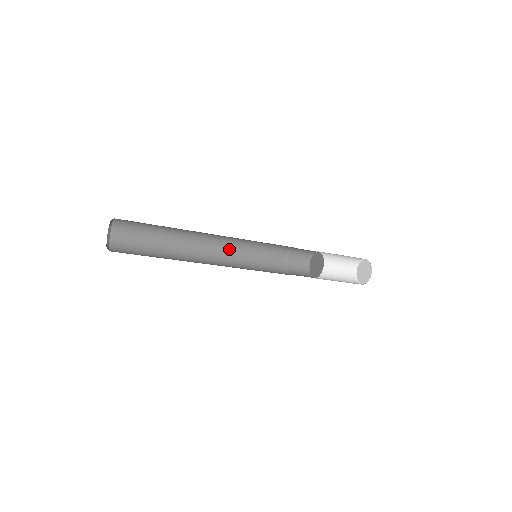
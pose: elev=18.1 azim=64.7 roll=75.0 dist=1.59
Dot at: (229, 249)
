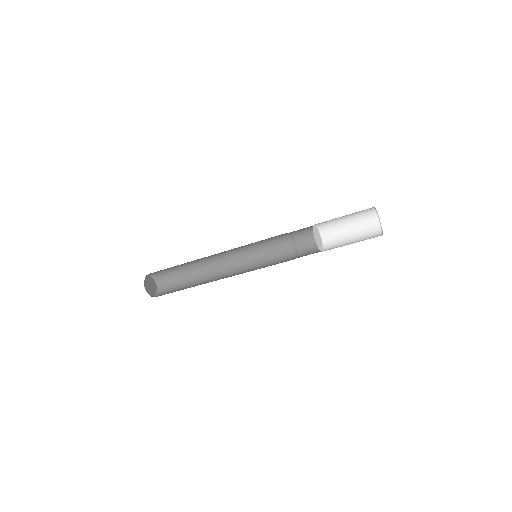
Dot at: (243, 267)
